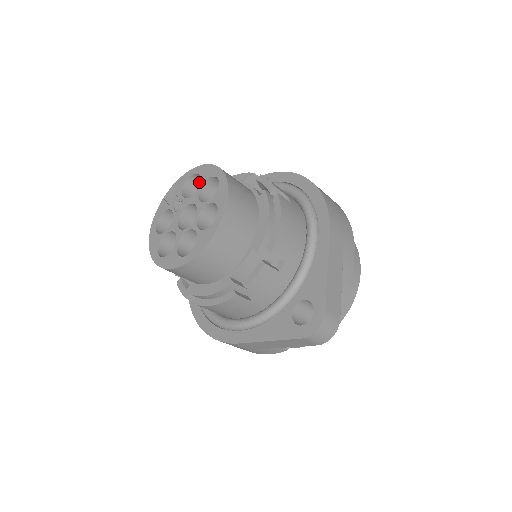
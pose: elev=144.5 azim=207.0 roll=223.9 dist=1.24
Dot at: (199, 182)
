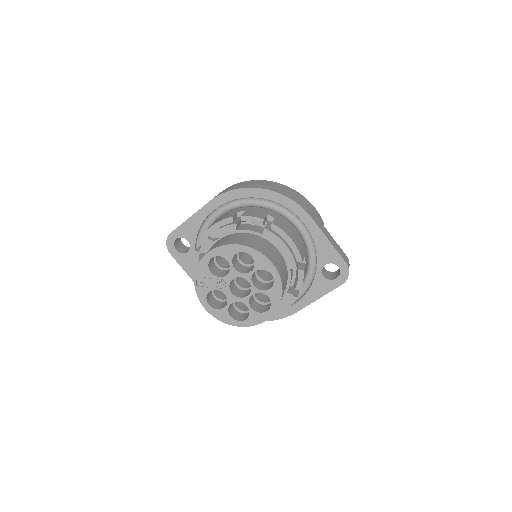
Dot at: occluded
